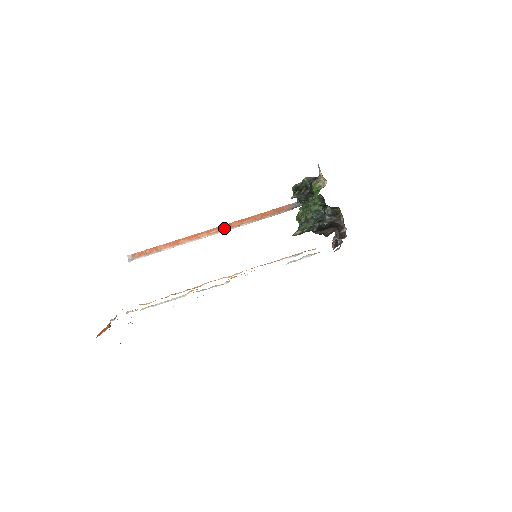
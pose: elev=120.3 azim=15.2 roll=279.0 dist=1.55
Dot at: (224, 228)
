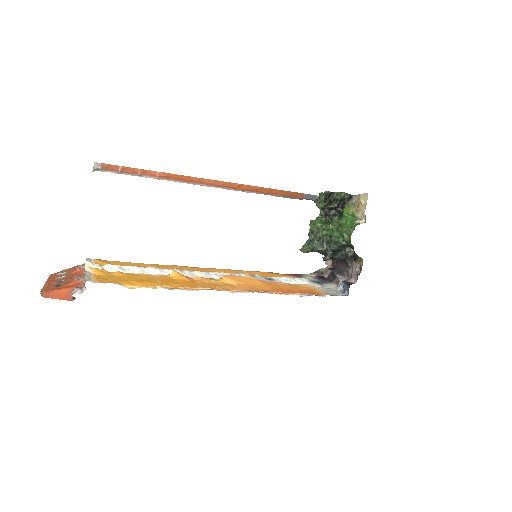
Dot at: (226, 186)
